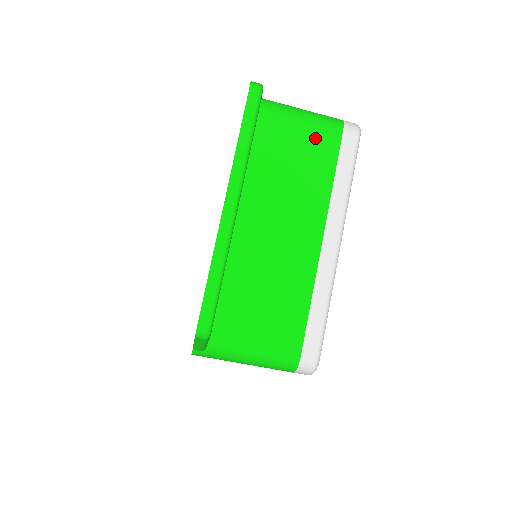
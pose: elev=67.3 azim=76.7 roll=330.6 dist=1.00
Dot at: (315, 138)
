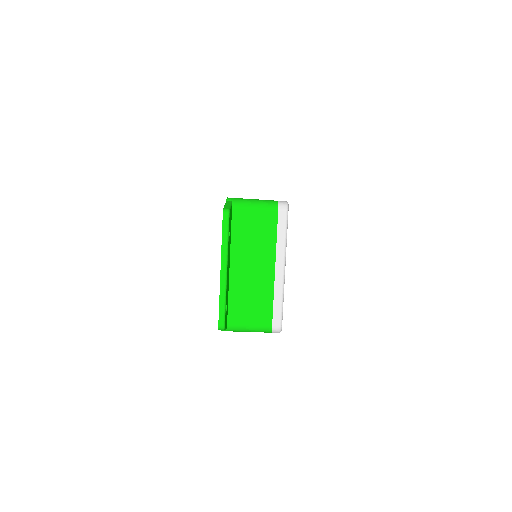
Dot at: (264, 217)
